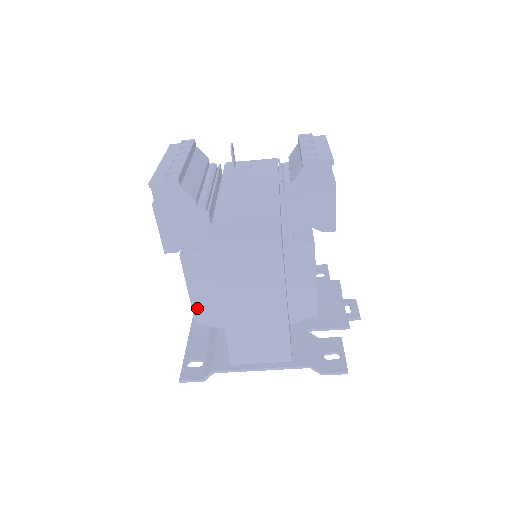
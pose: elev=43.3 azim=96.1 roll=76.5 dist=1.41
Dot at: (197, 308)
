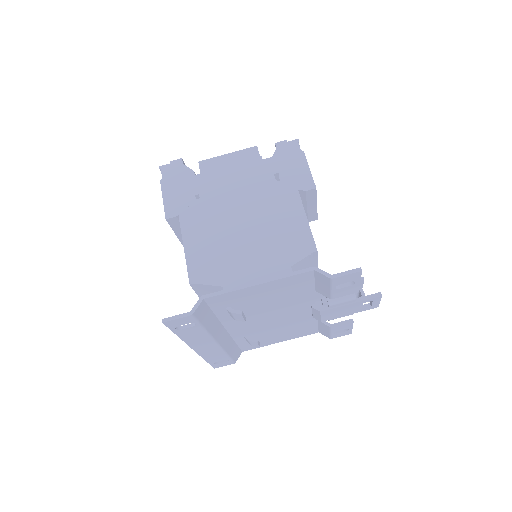
Dot at: (192, 264)
